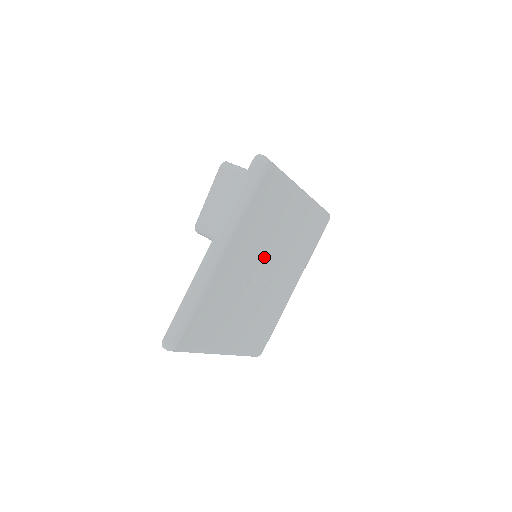
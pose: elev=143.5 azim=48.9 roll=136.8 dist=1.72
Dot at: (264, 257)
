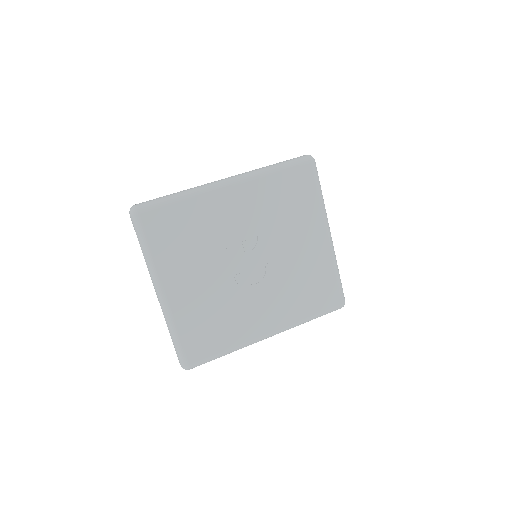
Dot at: (261, 243)
